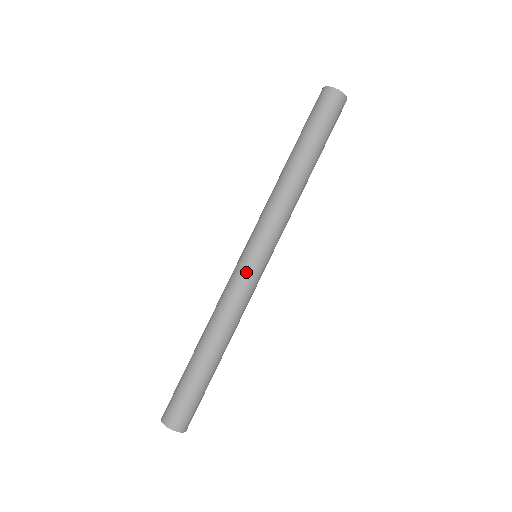
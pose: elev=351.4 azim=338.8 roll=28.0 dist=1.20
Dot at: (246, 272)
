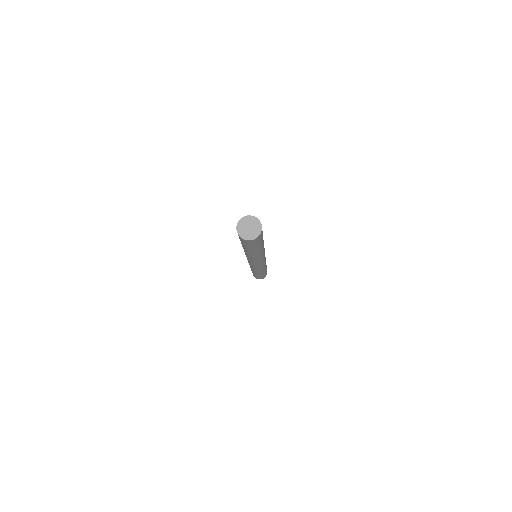
Dot at: (263, 264)
